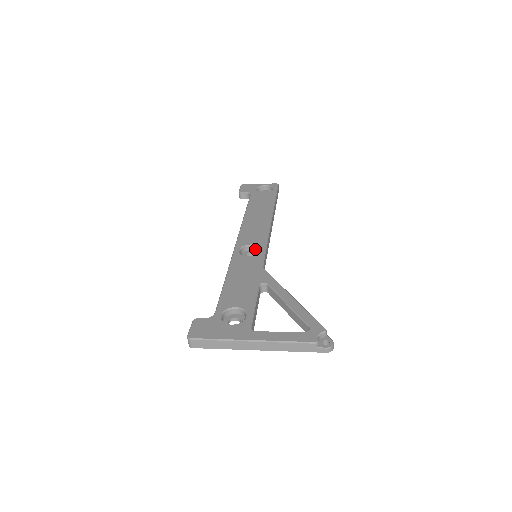
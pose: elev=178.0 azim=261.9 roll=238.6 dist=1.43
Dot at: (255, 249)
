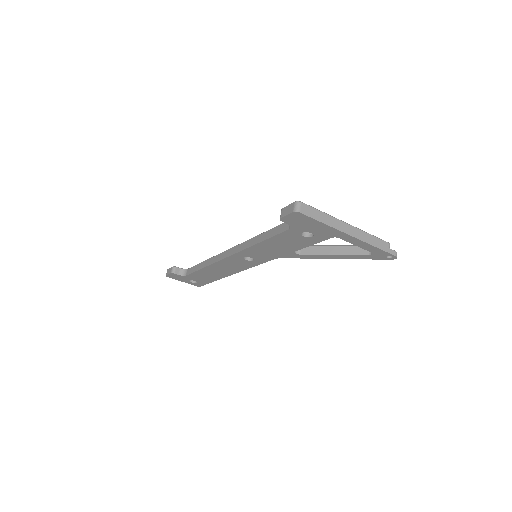
Dot at: (248, 257)
